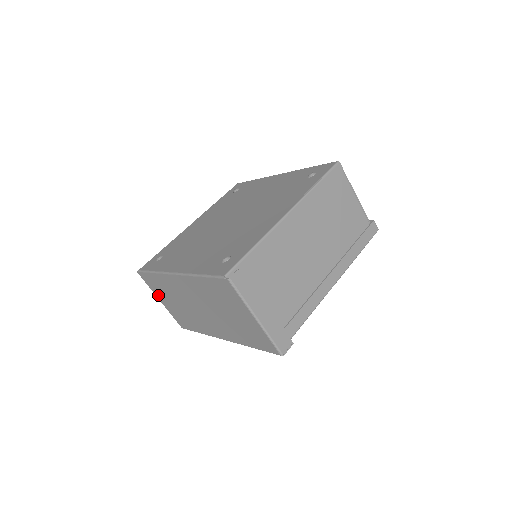
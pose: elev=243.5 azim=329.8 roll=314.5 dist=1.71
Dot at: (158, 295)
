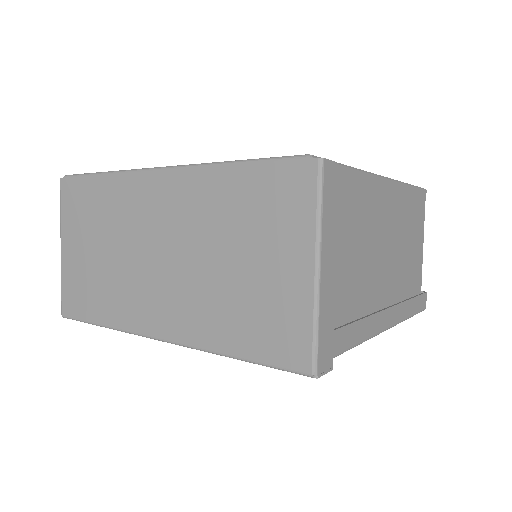
Dot at: (68, 232)
